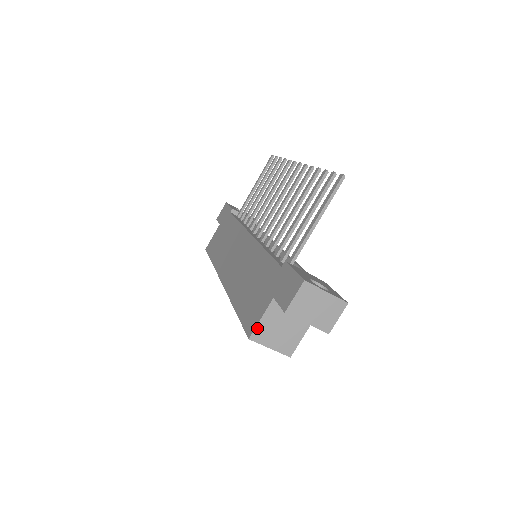
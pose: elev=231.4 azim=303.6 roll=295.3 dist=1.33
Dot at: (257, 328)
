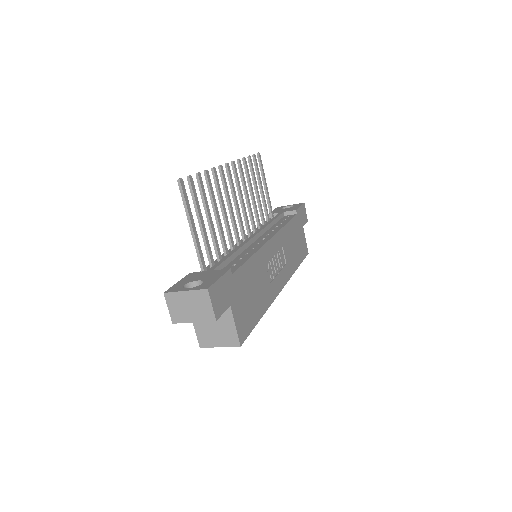
Dot at: (198, 337)
